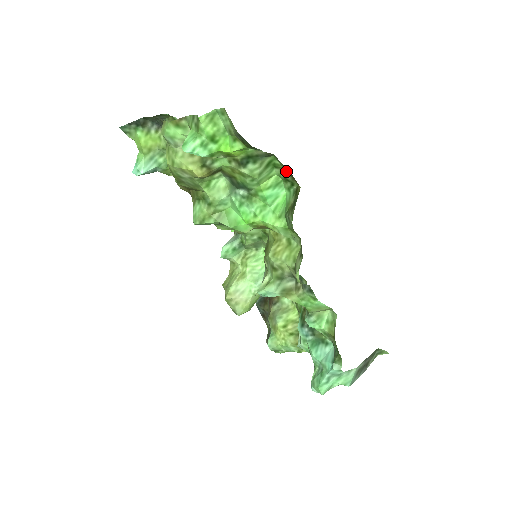
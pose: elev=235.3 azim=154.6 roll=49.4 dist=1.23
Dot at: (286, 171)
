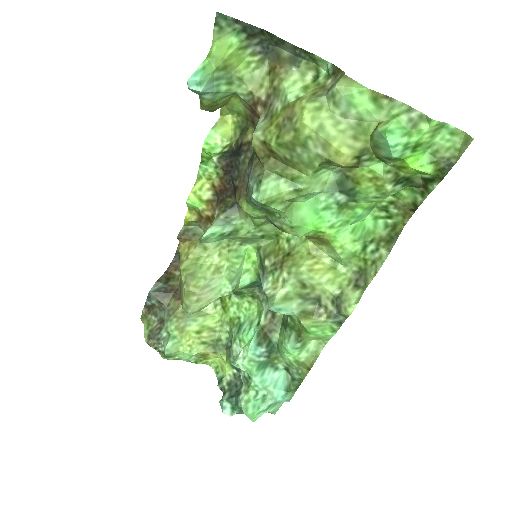
Dot at: (403, 205)
